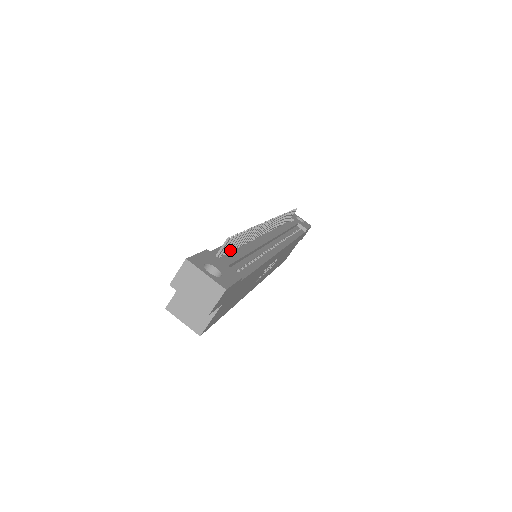
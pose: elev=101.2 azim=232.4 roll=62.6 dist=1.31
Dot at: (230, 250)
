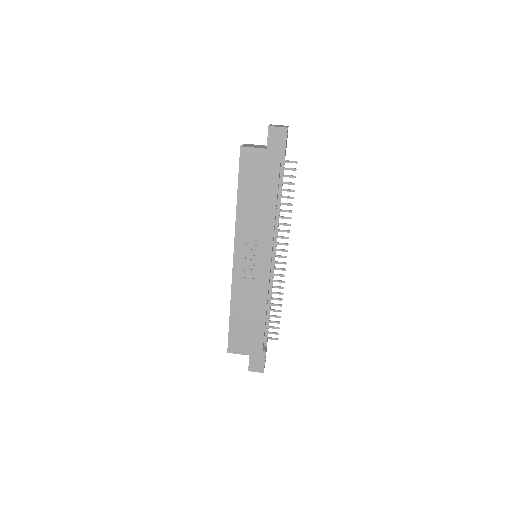
Dot at: occluded
